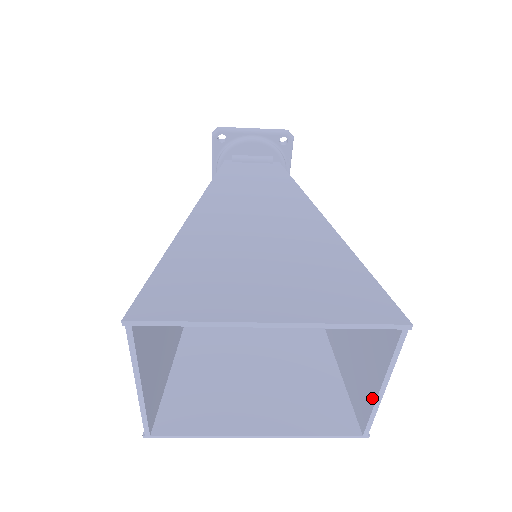
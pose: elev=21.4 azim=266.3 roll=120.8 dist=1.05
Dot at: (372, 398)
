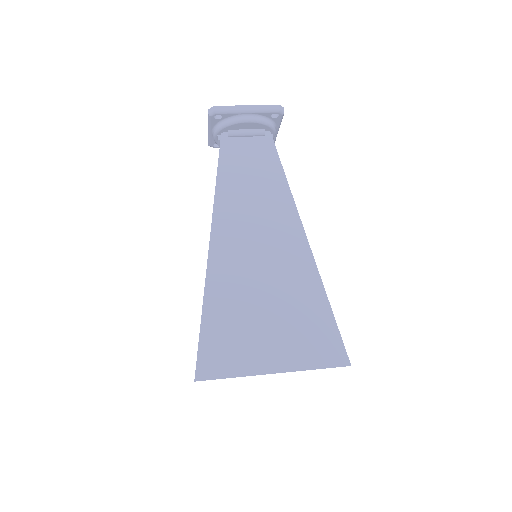
Dot at: occluded
